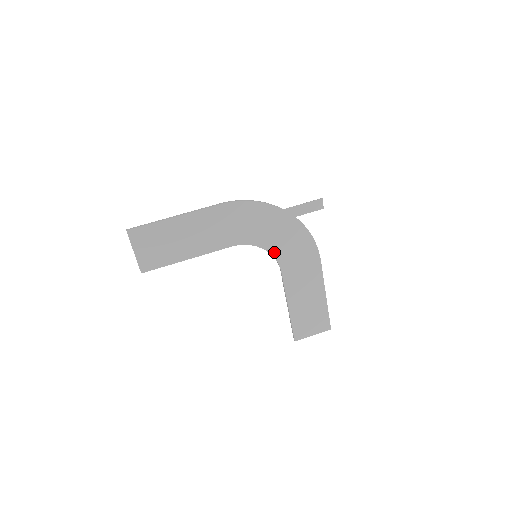
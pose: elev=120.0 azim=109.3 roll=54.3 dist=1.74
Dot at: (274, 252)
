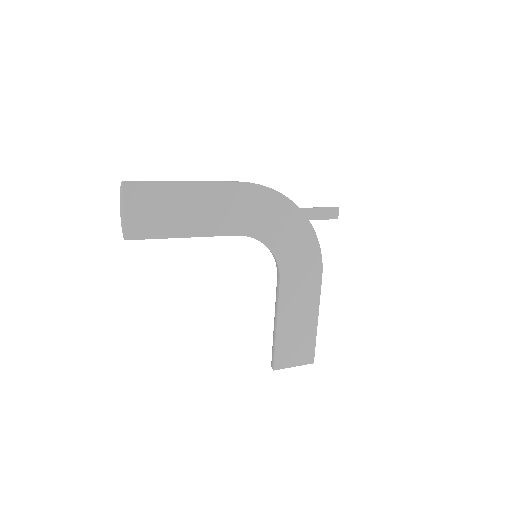
Dot at: (278, 255)
